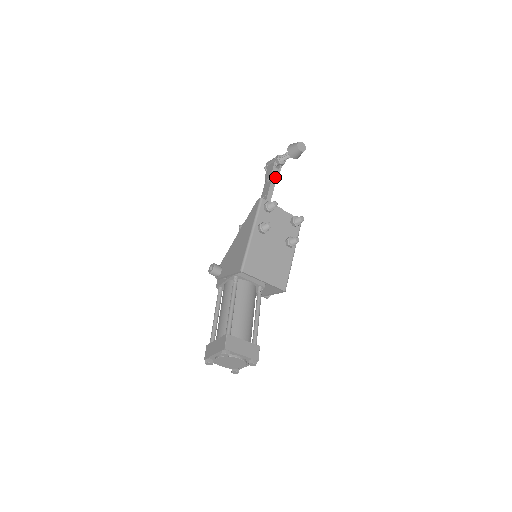
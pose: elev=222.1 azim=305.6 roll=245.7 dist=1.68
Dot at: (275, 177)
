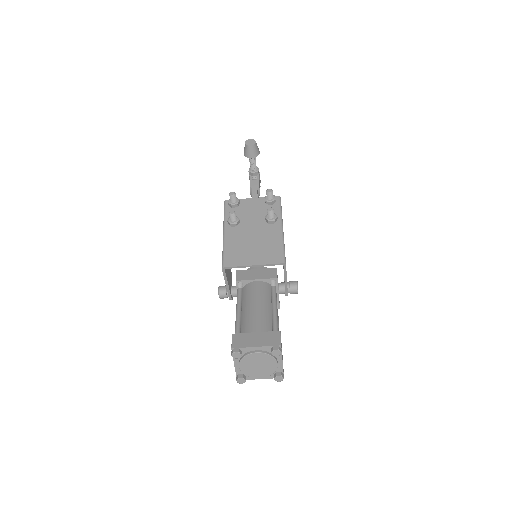
Dot at: (255, 187)
